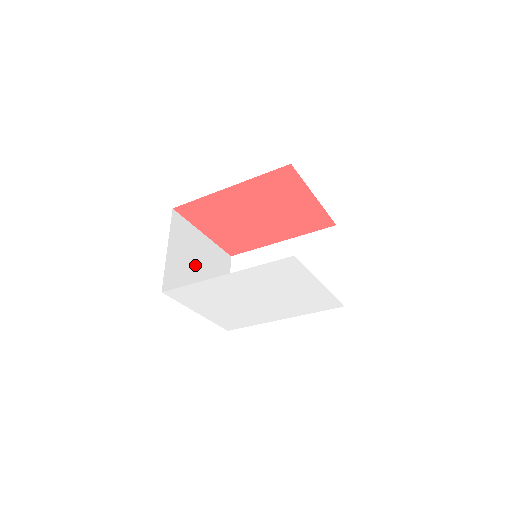
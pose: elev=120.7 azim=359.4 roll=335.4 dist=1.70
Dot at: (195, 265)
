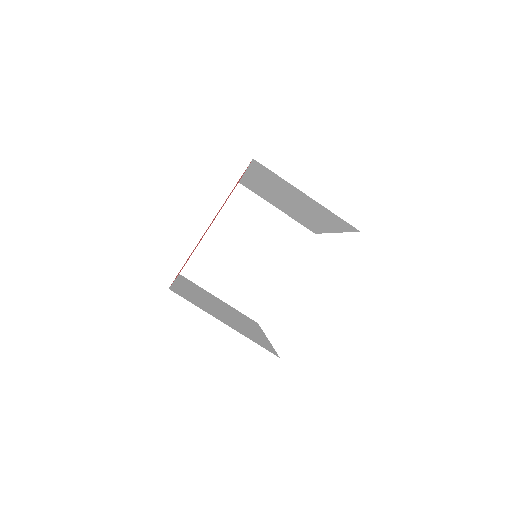
Dot at: (240, 261)
